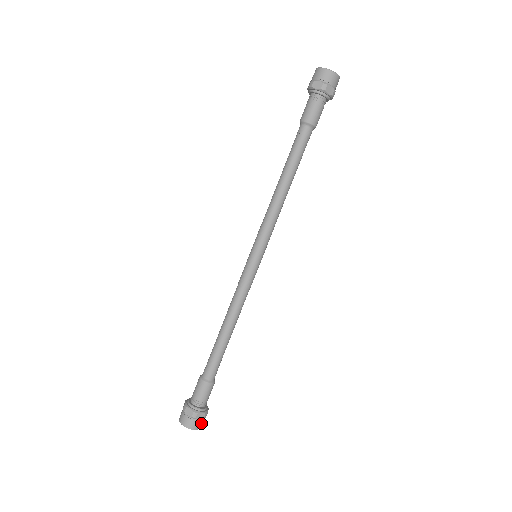
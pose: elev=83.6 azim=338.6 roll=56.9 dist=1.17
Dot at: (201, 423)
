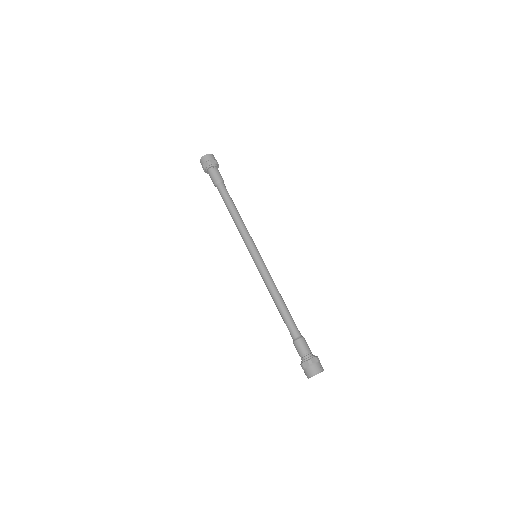
Dot at: occluded
